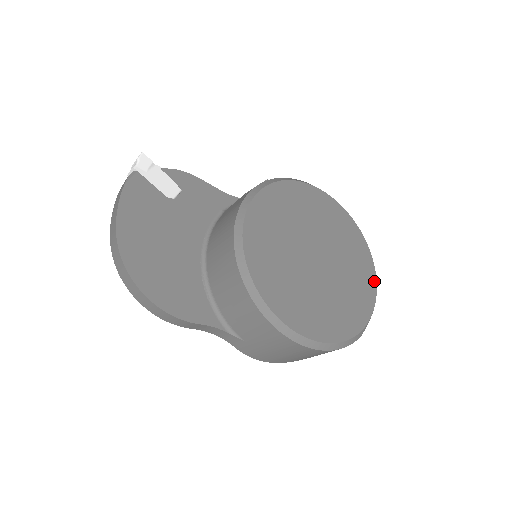
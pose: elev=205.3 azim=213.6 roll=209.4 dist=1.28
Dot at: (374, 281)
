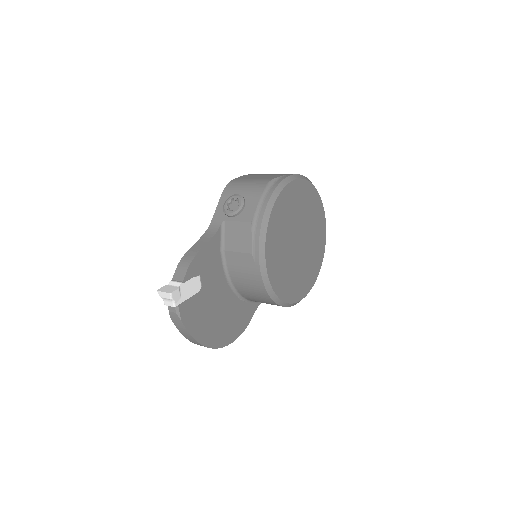
Dot at: (321, 204)
